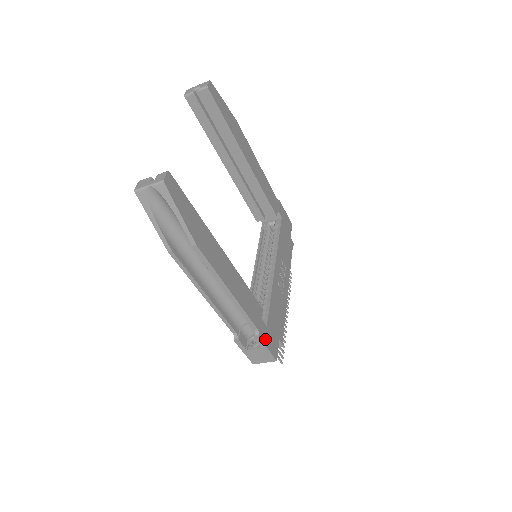
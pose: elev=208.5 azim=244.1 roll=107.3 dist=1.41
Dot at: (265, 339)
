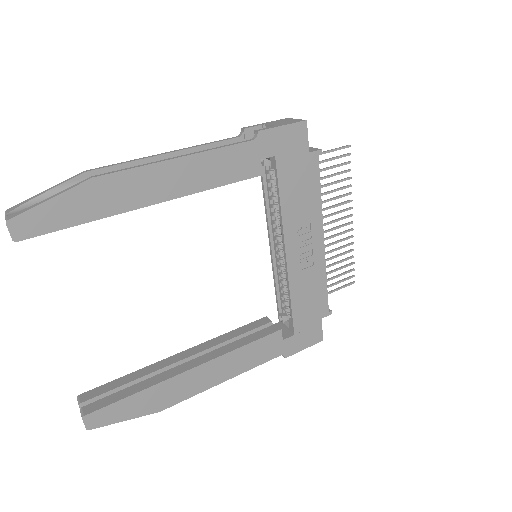
Dot at: (296, 347)
